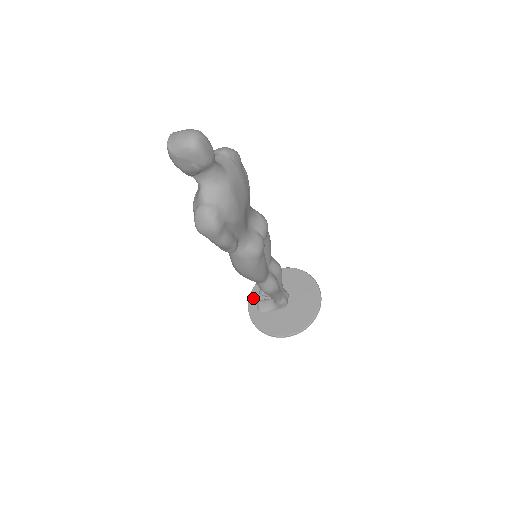
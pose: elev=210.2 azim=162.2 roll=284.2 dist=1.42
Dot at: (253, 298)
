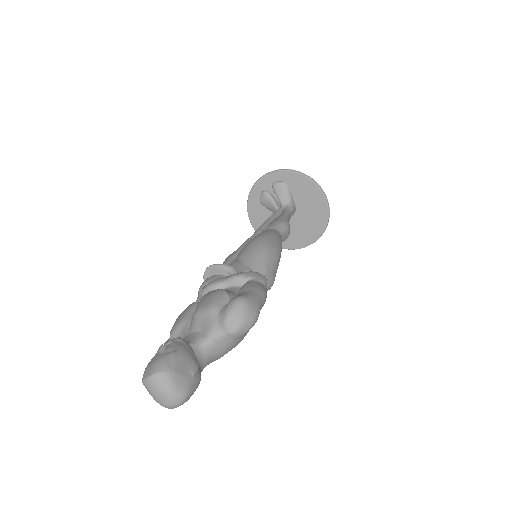
Dot at: (264, 182)
